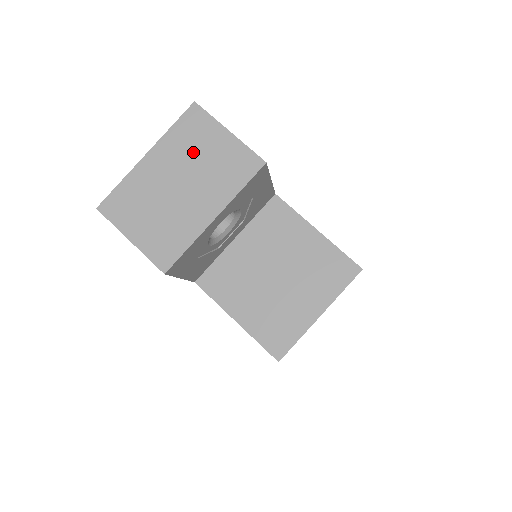
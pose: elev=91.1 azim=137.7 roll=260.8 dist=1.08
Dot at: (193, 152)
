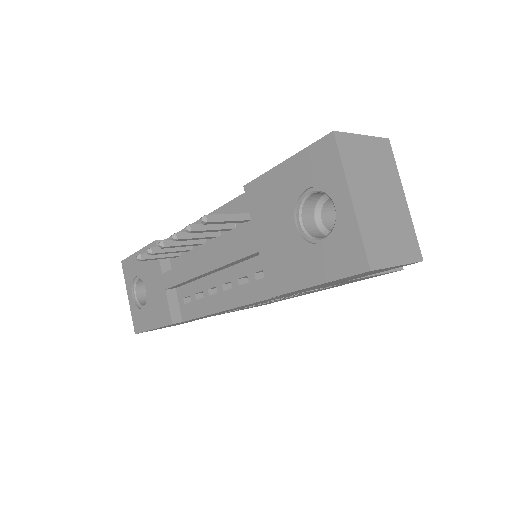
Dot at: (365, 169)
